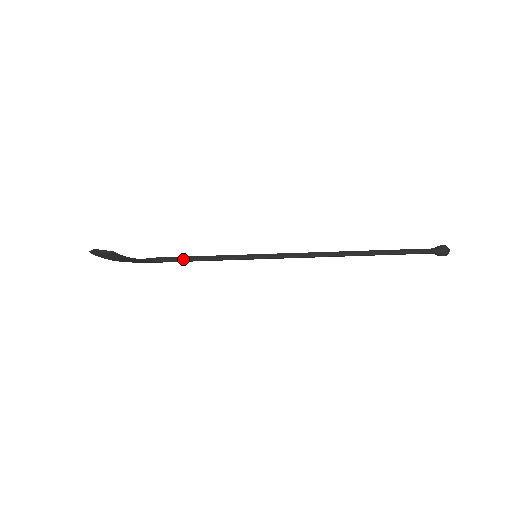
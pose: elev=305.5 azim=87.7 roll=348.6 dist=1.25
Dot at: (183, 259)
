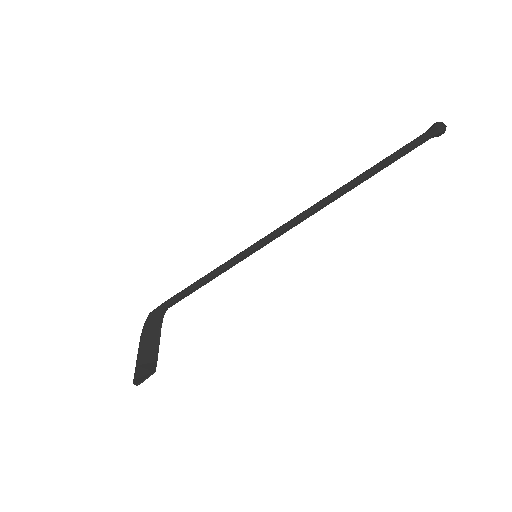
Dot at: occluded
